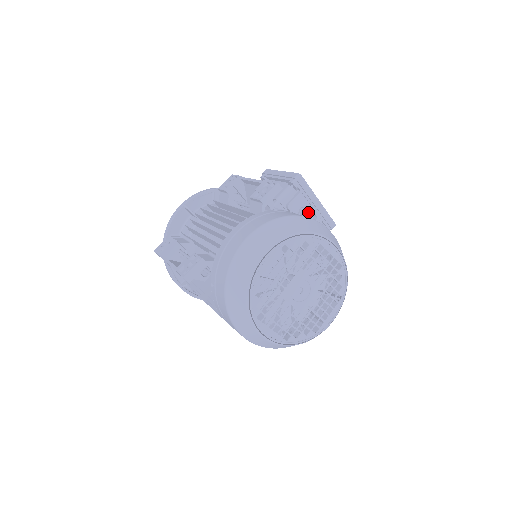
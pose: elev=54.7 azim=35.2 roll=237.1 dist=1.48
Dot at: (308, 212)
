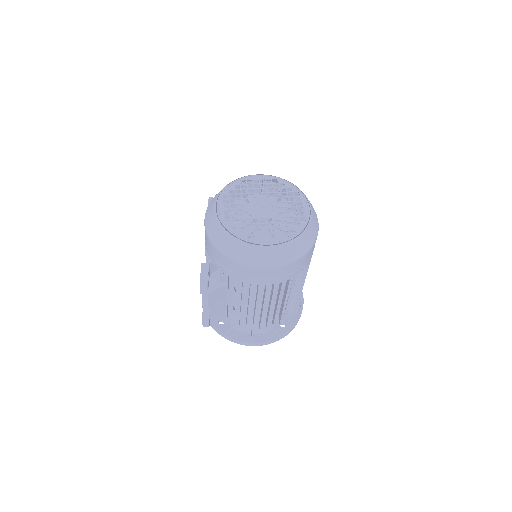
Dot at: occluded
